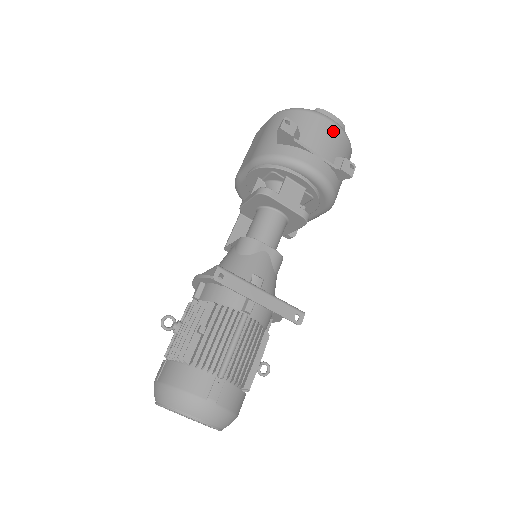
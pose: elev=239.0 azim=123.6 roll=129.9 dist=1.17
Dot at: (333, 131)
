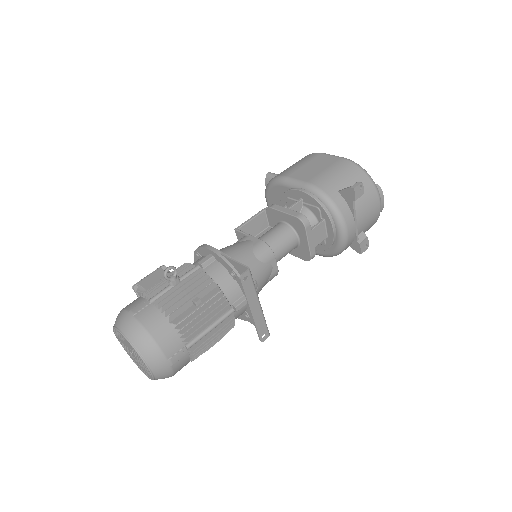
Dot at: (376, 211)
